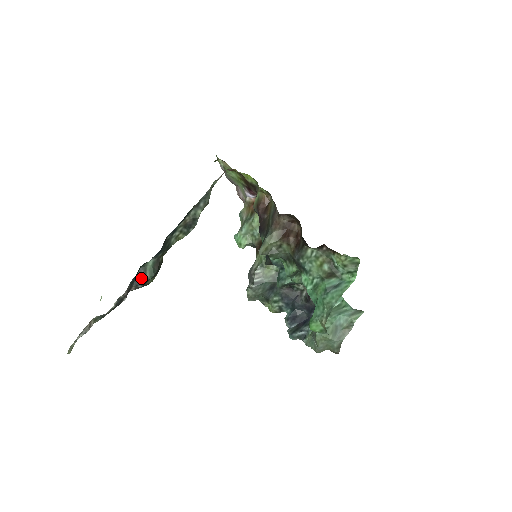
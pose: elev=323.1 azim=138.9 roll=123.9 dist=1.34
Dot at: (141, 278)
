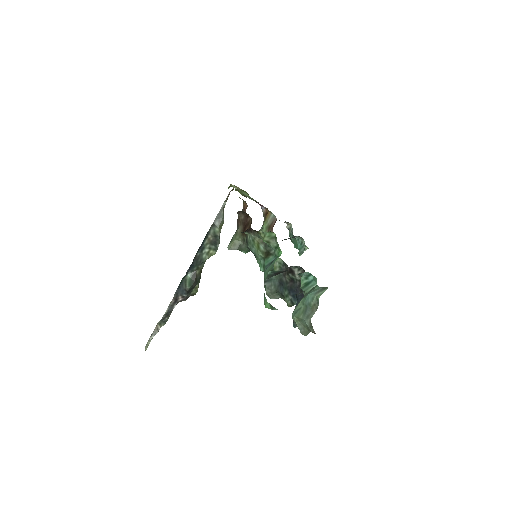
Dot at: (183, 288)
